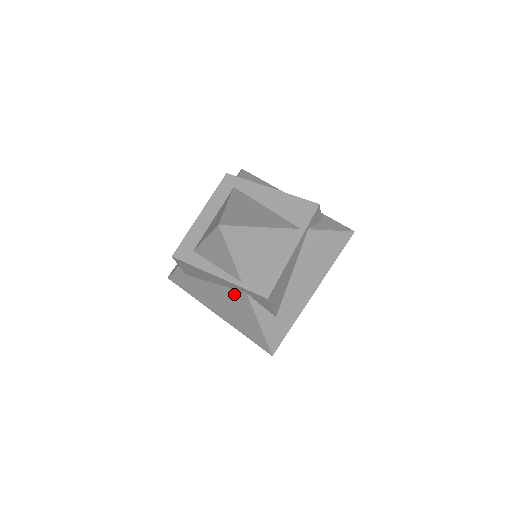
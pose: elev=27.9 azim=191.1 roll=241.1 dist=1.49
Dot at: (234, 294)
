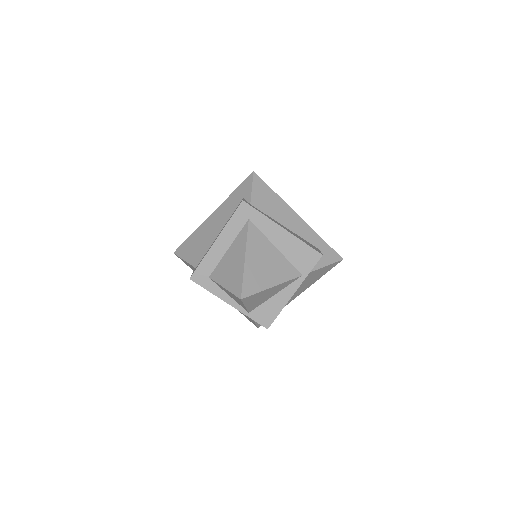
Dot at: occluded
